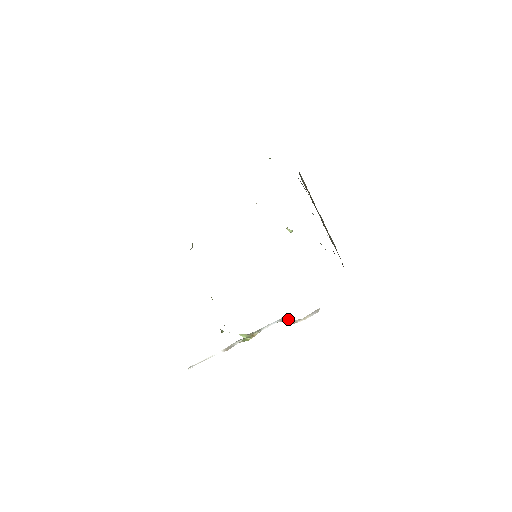
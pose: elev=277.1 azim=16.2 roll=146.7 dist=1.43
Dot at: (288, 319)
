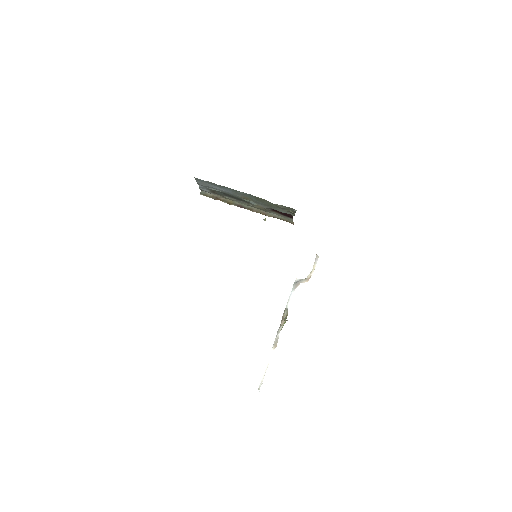
Dot at: (300, 282)
